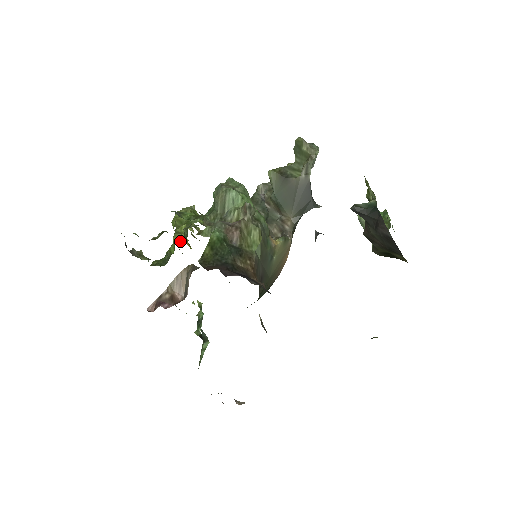
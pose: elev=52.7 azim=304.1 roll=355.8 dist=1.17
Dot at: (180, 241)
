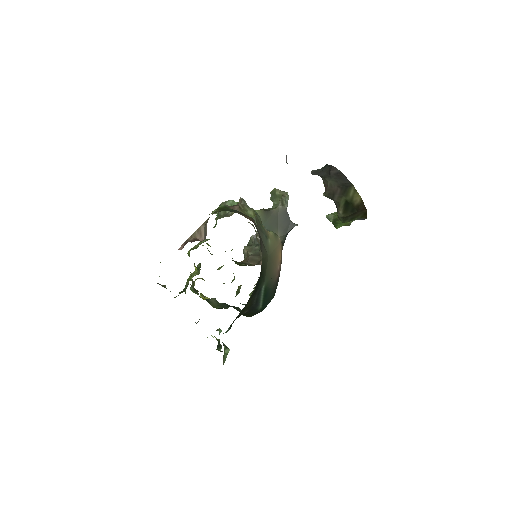
Dot at: (195, 275)
